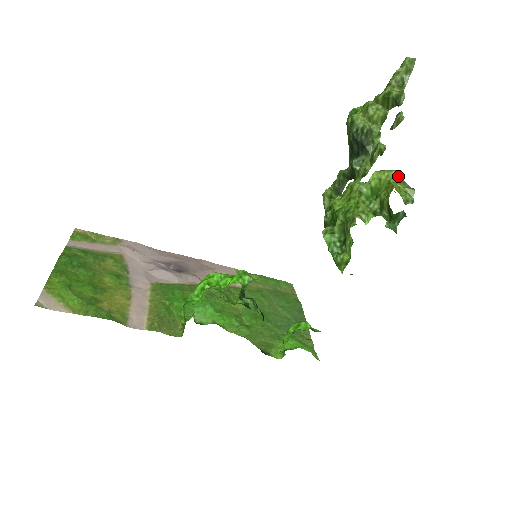
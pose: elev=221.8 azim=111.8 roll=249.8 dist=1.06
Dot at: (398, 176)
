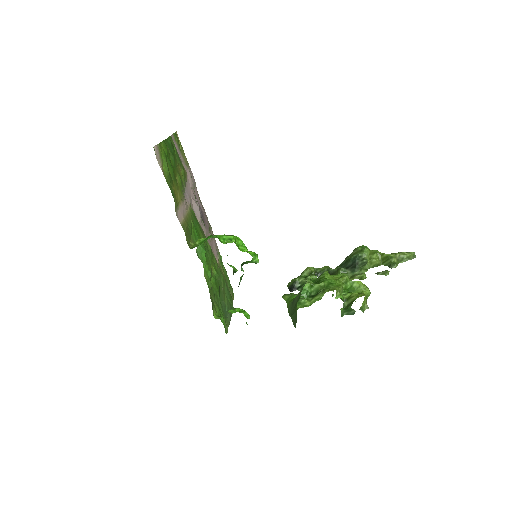
Dot at: (368, 294)
